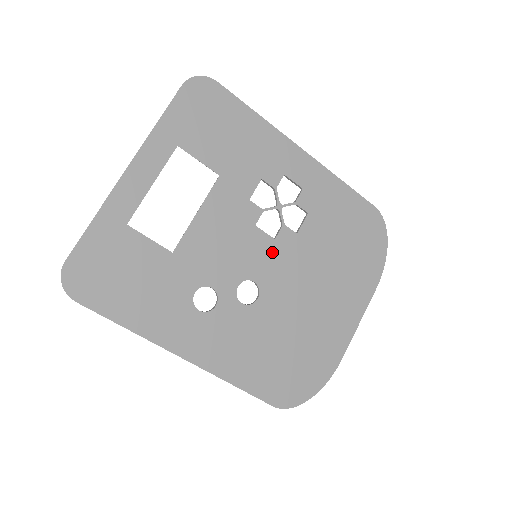
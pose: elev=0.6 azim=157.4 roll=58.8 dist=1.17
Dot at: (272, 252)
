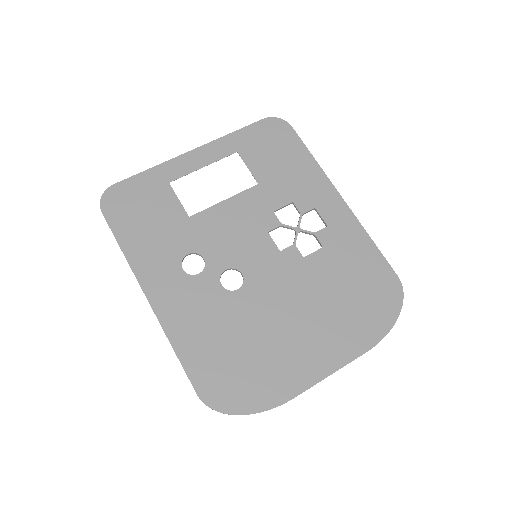
Dot at: (272, 260)
